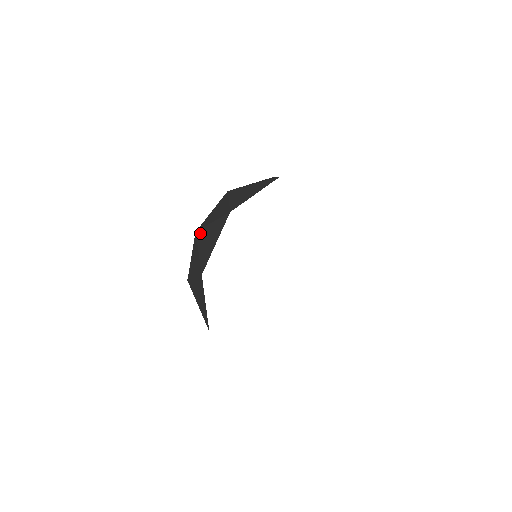
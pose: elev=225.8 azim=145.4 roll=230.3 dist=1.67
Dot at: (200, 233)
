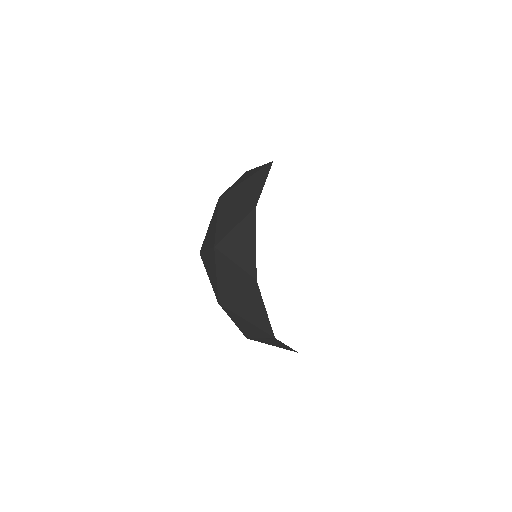
Dot at: (223, 245)
